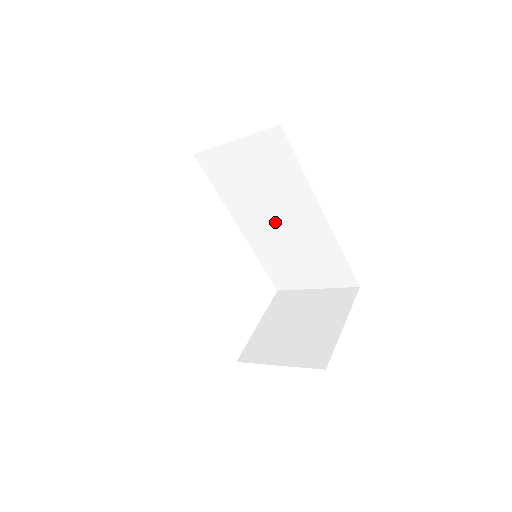
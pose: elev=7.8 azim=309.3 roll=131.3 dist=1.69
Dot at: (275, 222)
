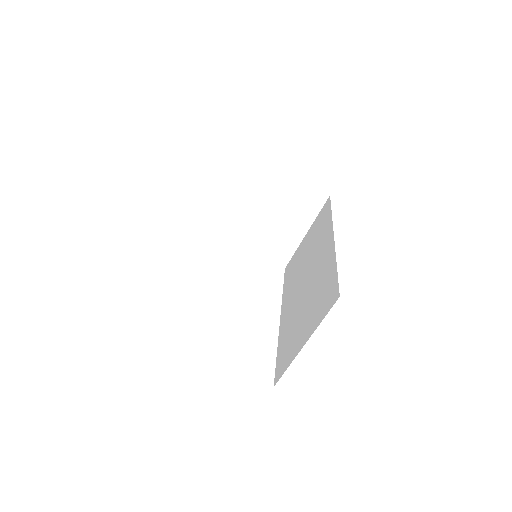
Dot at: (303, 282)
